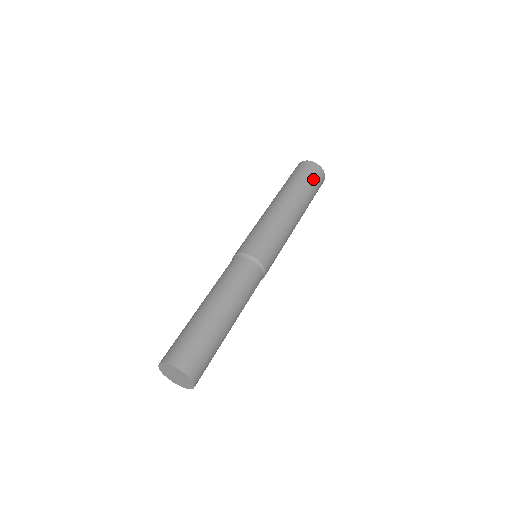
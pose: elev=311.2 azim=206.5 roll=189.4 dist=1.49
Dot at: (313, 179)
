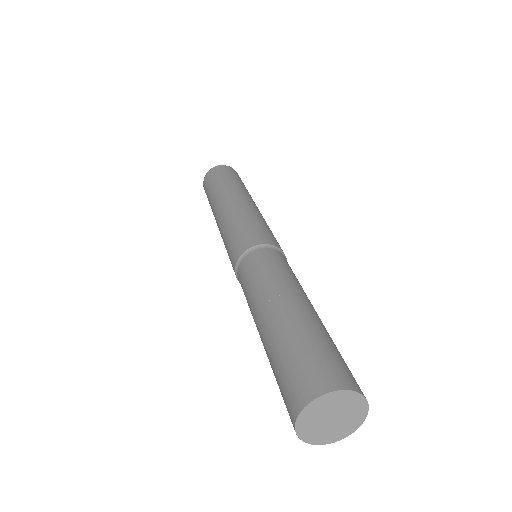
Dot at: (240, 179)
